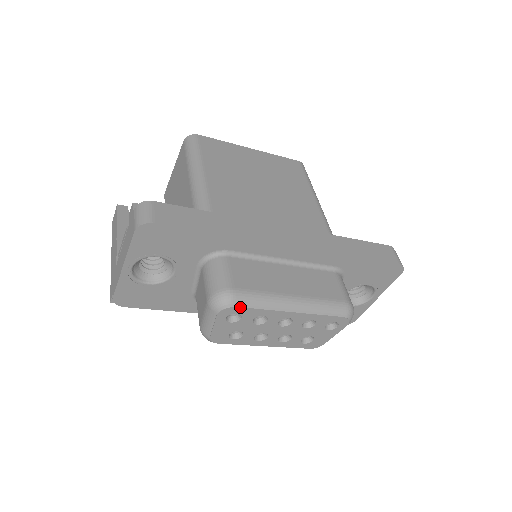
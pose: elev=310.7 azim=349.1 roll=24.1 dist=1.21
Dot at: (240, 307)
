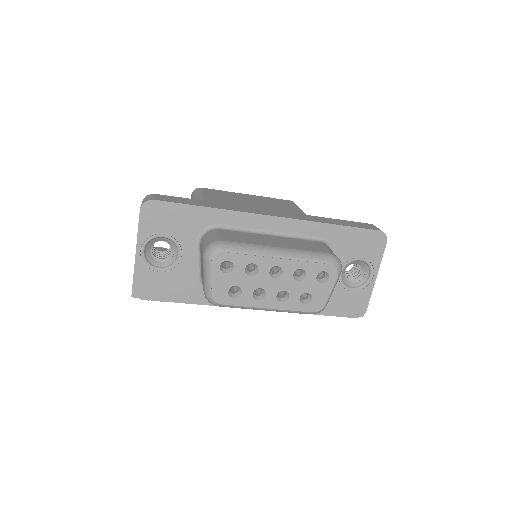
Dot at: (229, 252)
